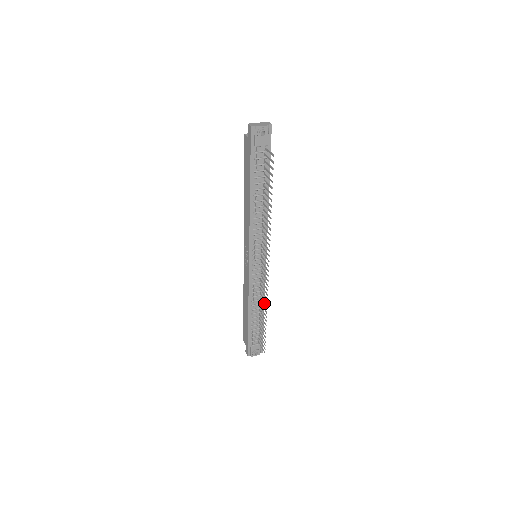
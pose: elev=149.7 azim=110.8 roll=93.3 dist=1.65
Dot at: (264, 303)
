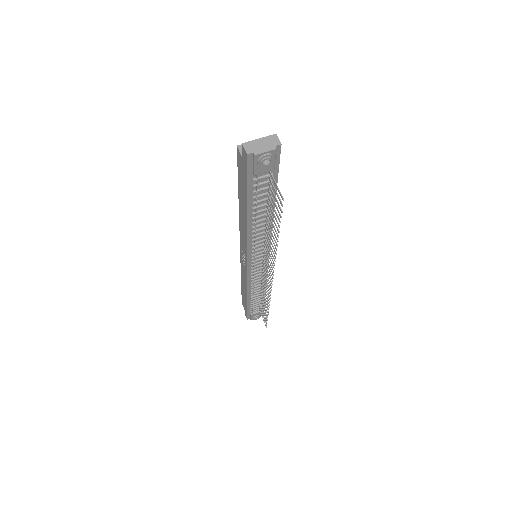
Dot at: occluded
